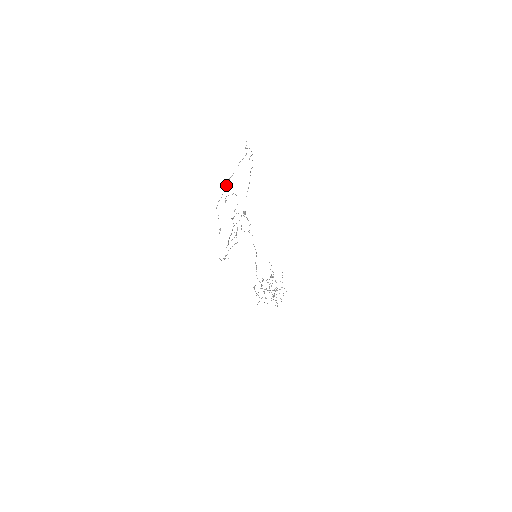
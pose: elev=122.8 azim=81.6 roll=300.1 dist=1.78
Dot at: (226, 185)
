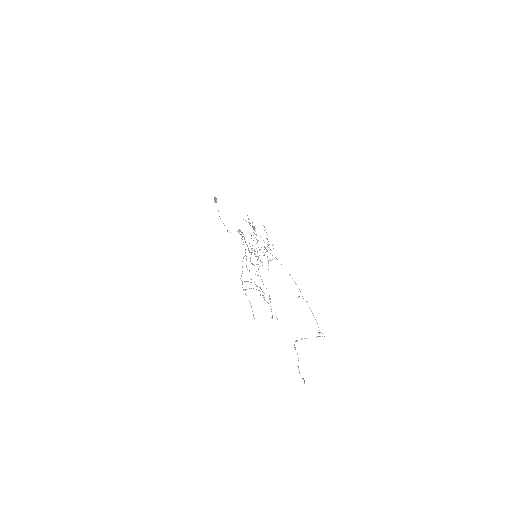
Dot at: (294, 345)
